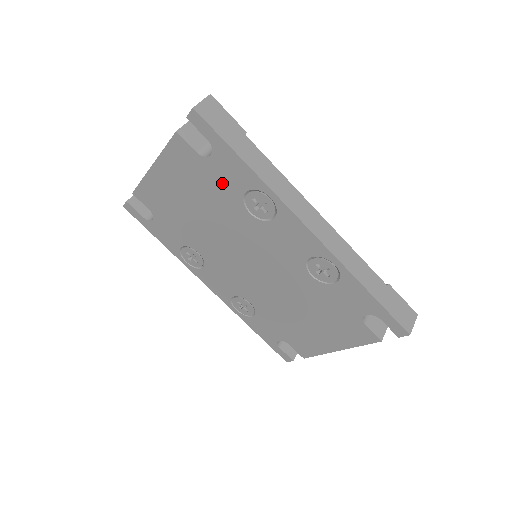
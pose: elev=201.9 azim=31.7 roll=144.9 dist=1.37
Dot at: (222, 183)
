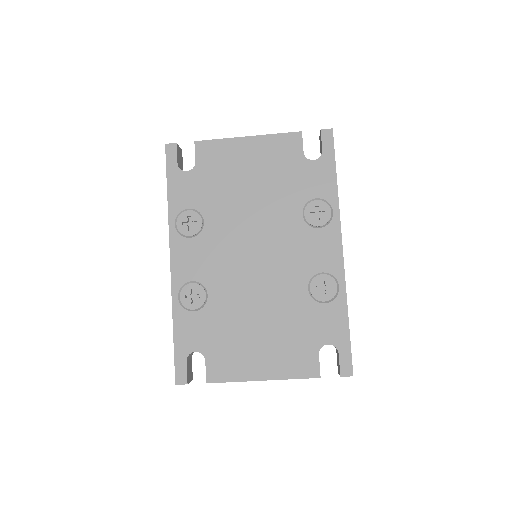
Dot at: (302, 182)
